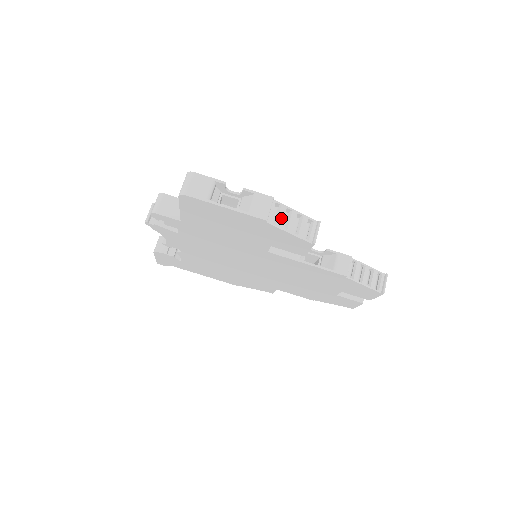
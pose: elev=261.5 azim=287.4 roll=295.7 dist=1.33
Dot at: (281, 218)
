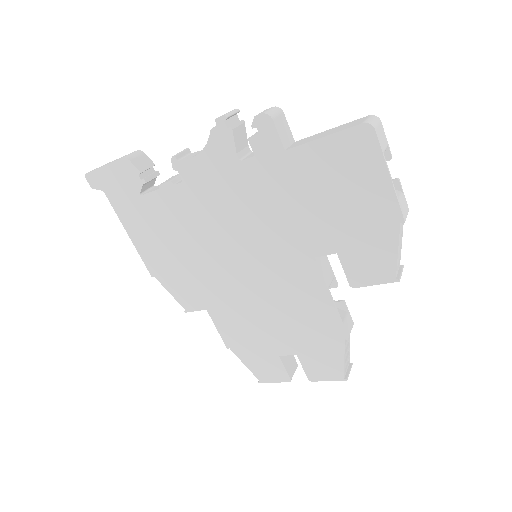
Dot at: (401, 233)
